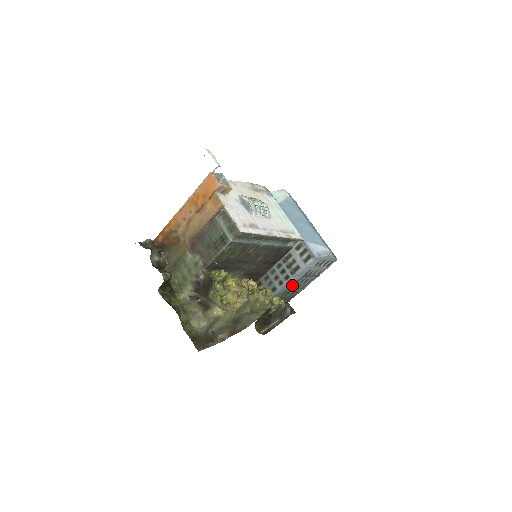
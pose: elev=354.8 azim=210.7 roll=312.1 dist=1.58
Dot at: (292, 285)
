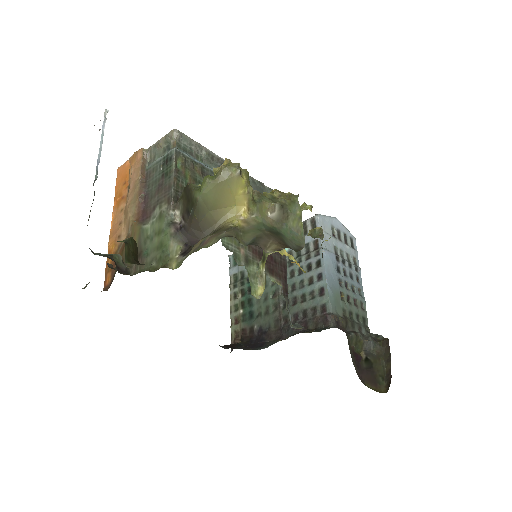
Dot at: (337, 278)
